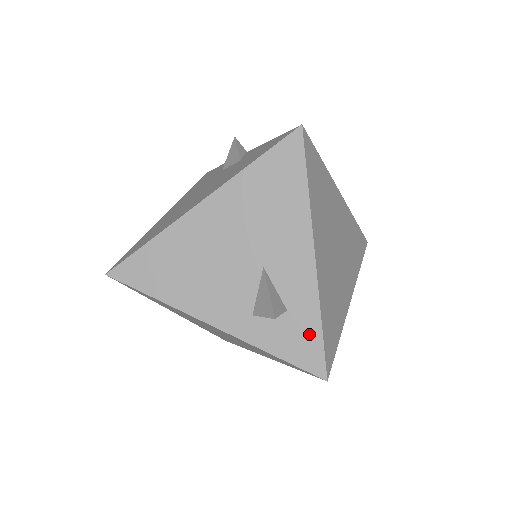
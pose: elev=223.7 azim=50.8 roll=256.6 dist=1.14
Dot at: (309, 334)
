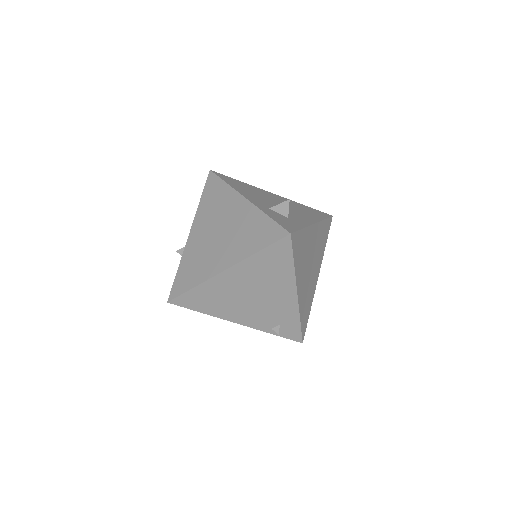
Dot at: (293, 225)
